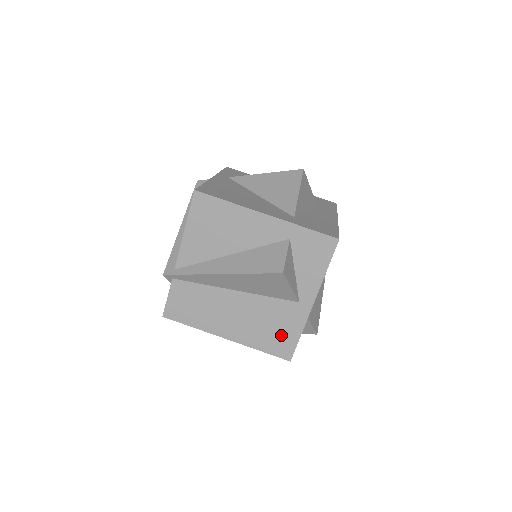
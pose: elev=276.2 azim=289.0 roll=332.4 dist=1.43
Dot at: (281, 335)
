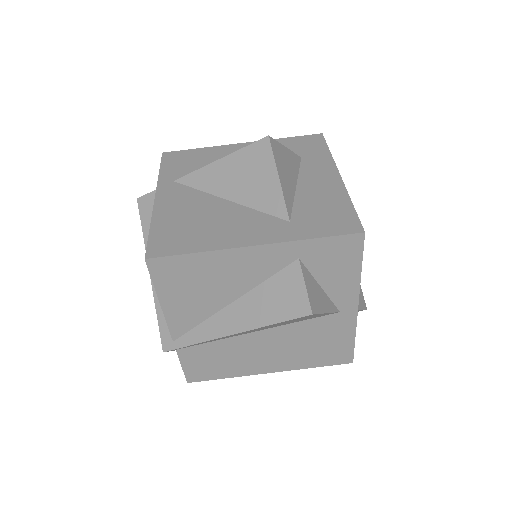
Dot at: (332, 347)
